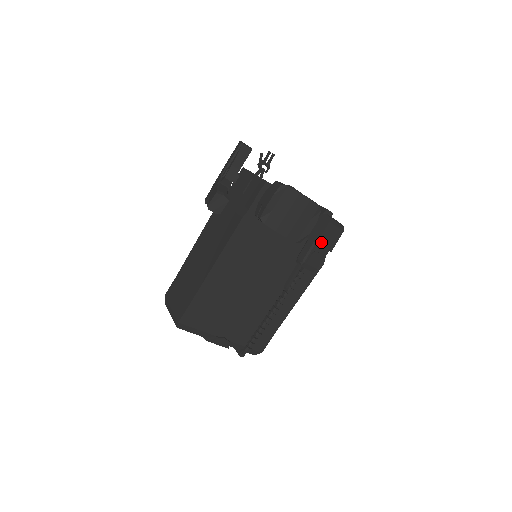
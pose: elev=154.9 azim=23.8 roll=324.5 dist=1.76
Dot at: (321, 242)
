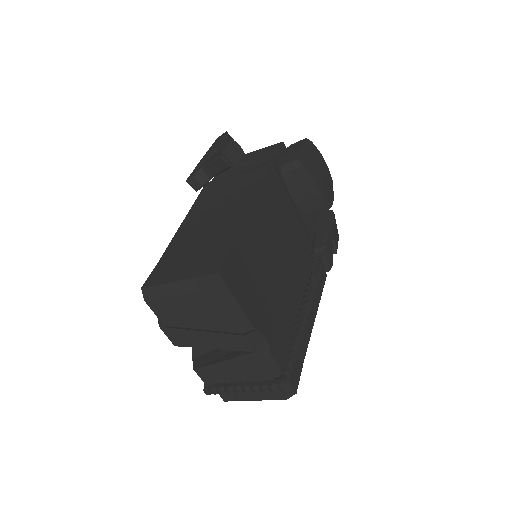
Dot at: (332, 231)
